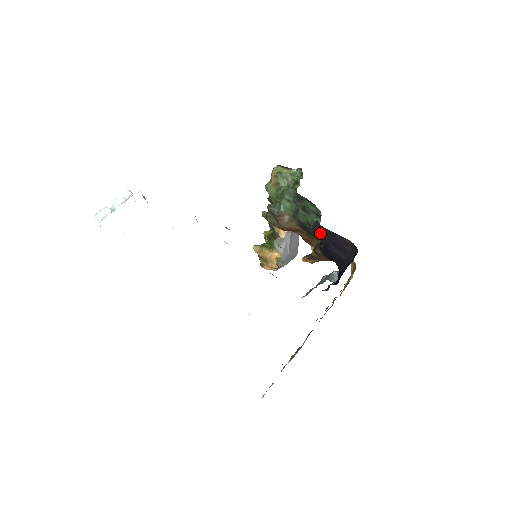
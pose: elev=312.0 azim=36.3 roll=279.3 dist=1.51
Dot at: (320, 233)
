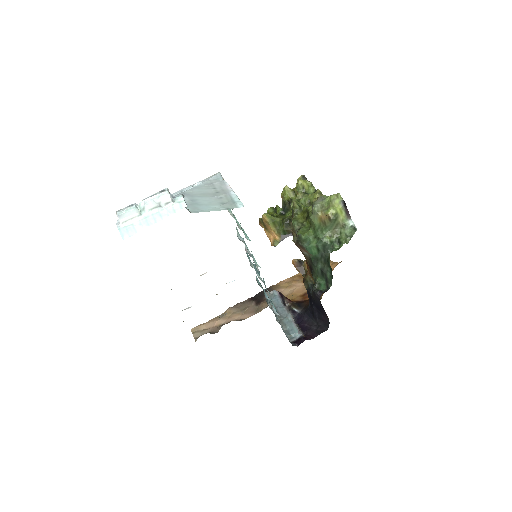
Dot at: (315, 298)
